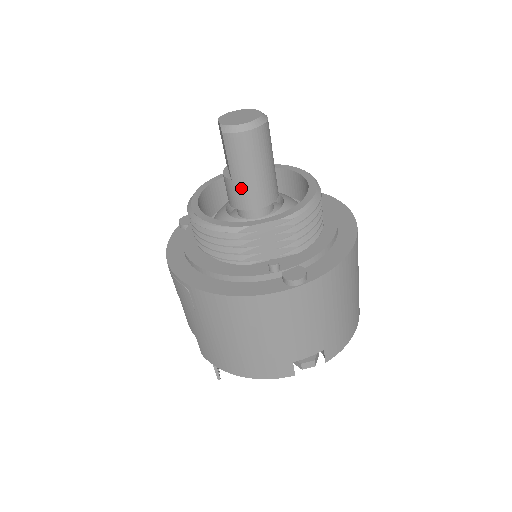
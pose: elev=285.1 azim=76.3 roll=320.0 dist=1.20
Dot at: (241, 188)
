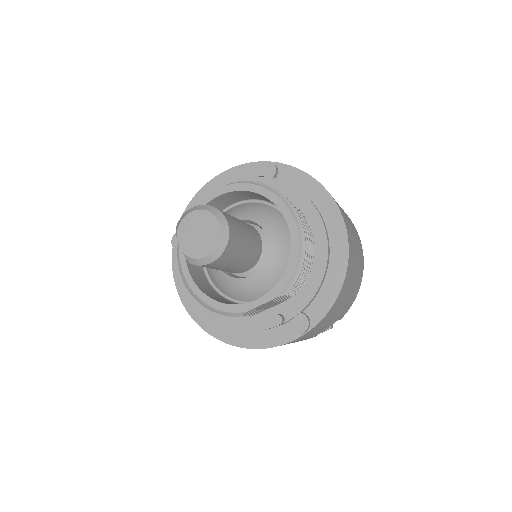
Dot at: (226, 271)
